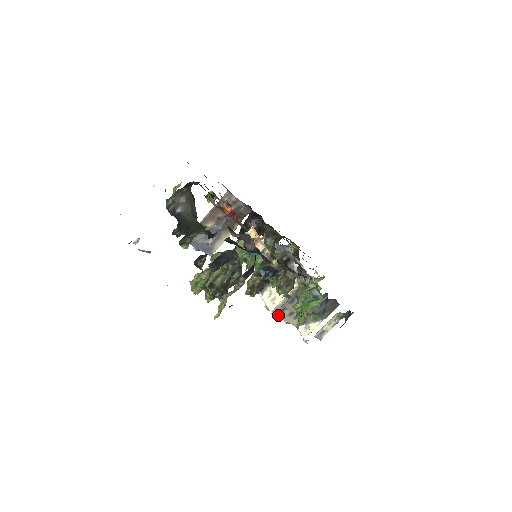
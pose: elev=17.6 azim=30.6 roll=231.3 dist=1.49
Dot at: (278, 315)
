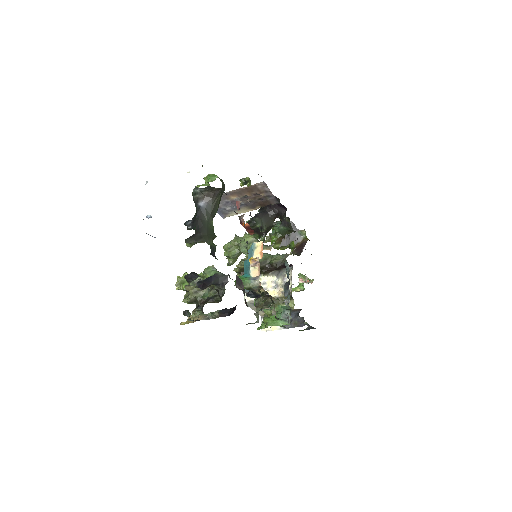
Dot at: (250, 306)
